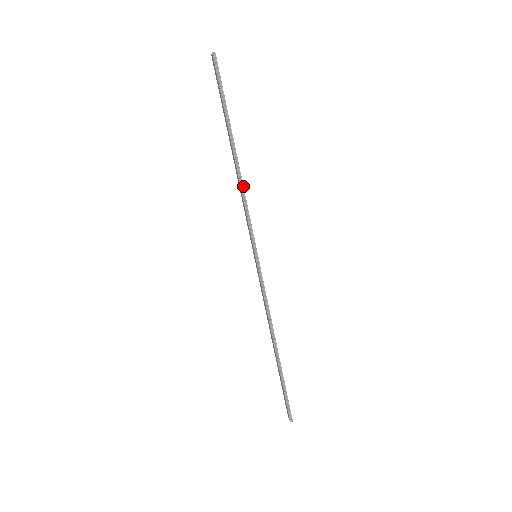
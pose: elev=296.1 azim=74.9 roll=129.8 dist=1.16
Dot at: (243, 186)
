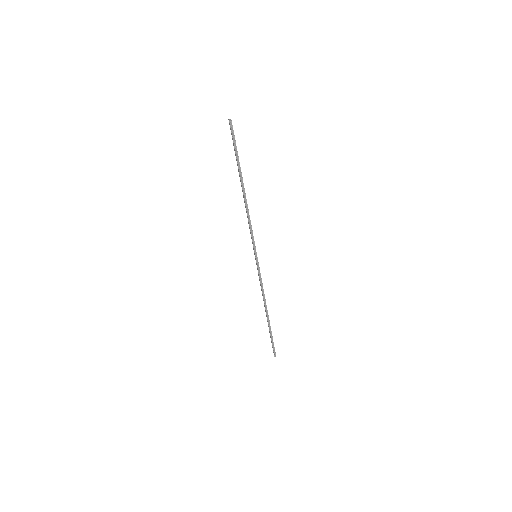
Dot at: occluded
